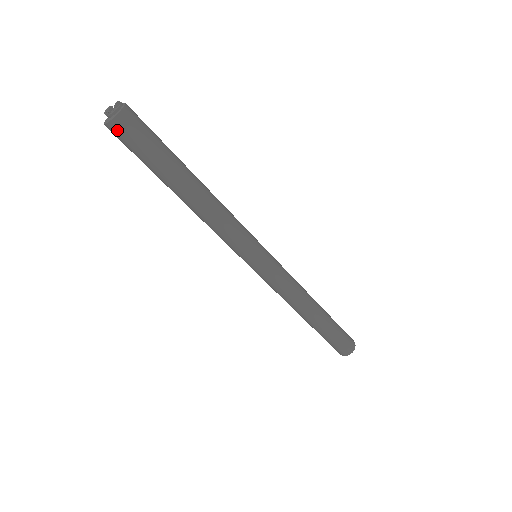
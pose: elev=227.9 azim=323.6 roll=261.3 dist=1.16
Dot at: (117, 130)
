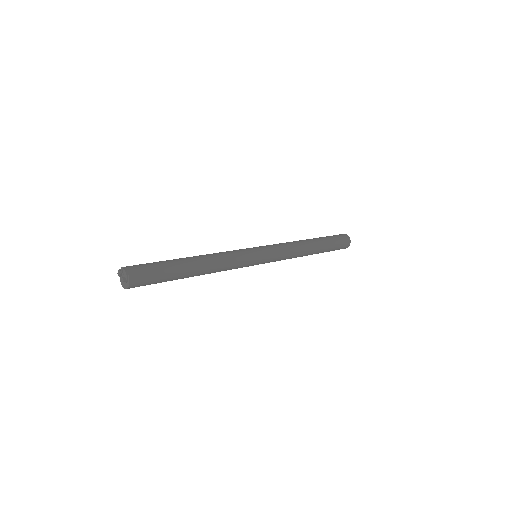
Dot at: occluded
